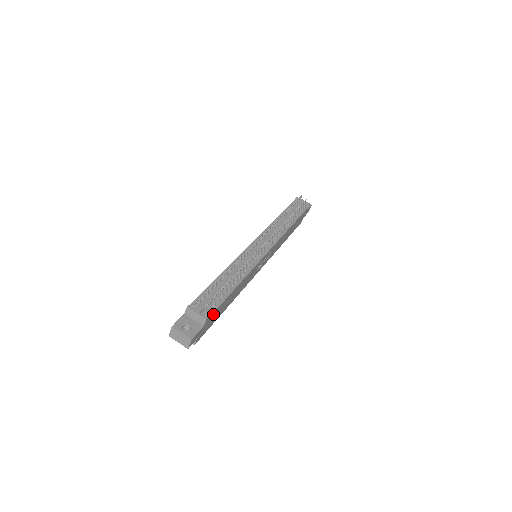
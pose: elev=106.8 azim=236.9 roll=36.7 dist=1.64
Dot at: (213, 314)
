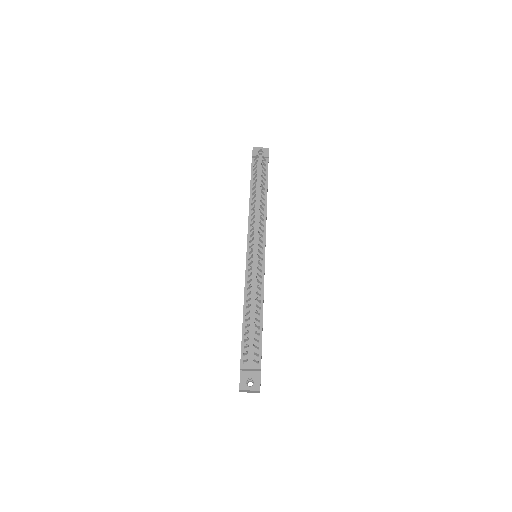
Dot at: (261, 355)
